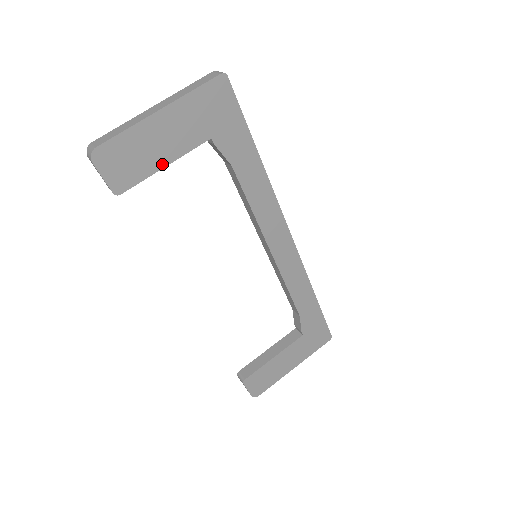
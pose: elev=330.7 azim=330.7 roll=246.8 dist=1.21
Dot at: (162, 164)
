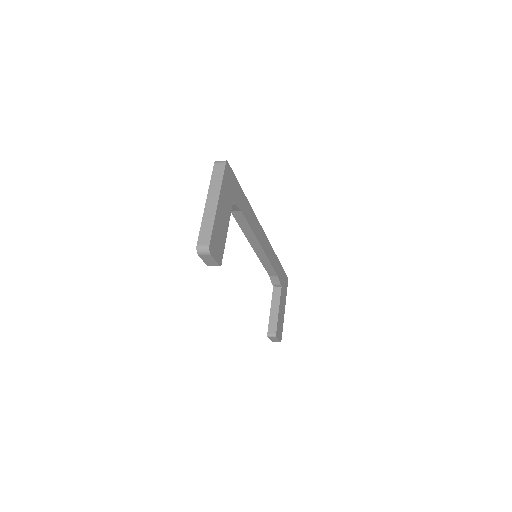
Dot at: (226, 233)
